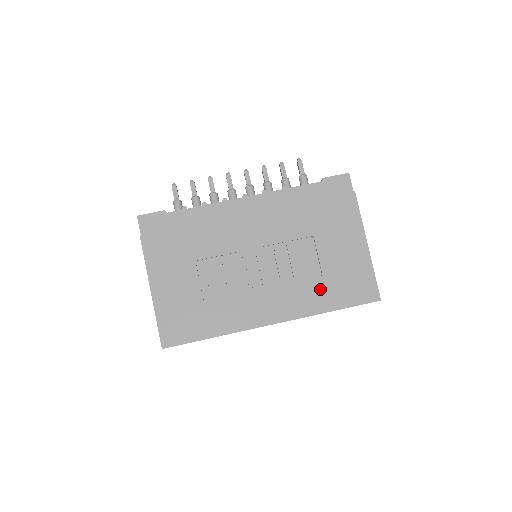
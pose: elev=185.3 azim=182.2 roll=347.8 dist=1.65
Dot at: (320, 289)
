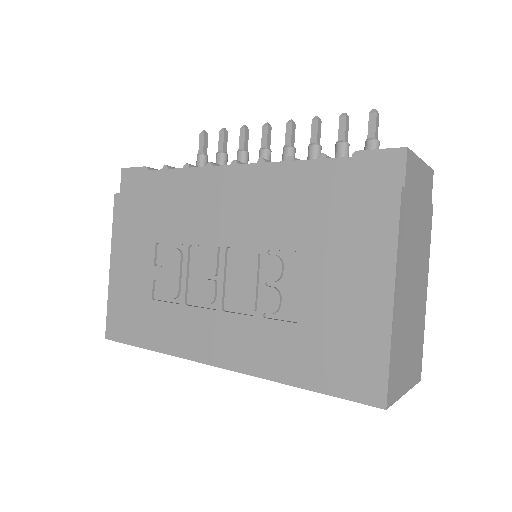
Dot at: (290, 343)
